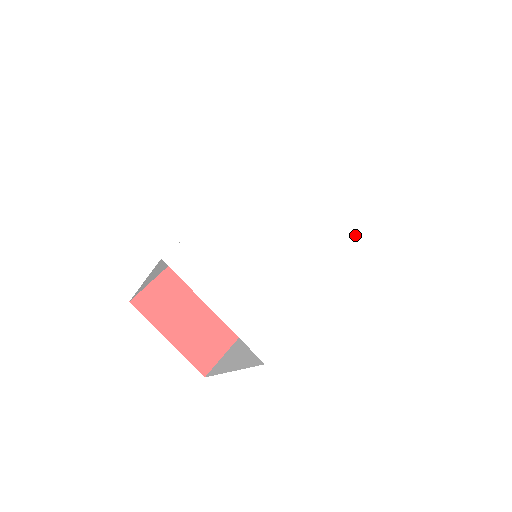
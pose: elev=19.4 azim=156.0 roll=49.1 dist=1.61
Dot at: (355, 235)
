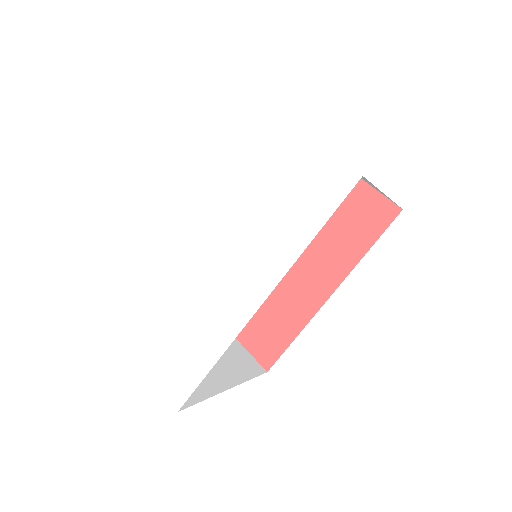
Dot at: (297, 238)
